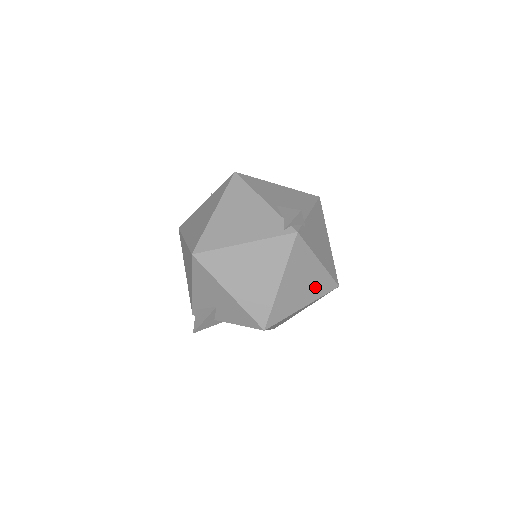
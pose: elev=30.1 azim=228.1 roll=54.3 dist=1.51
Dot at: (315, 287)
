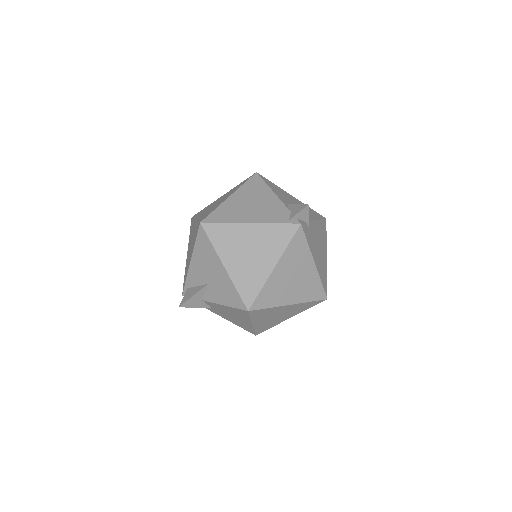
Dot at: (305, 288)
